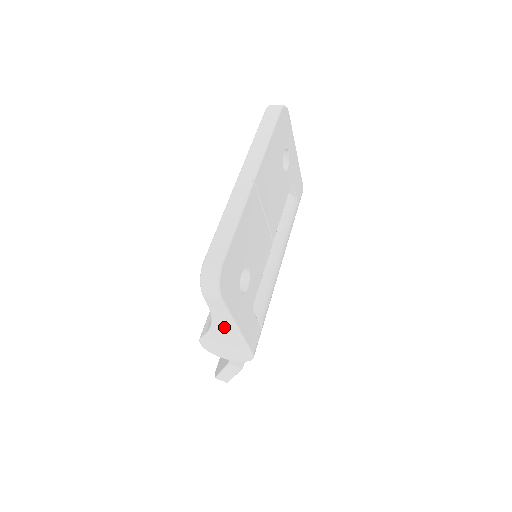
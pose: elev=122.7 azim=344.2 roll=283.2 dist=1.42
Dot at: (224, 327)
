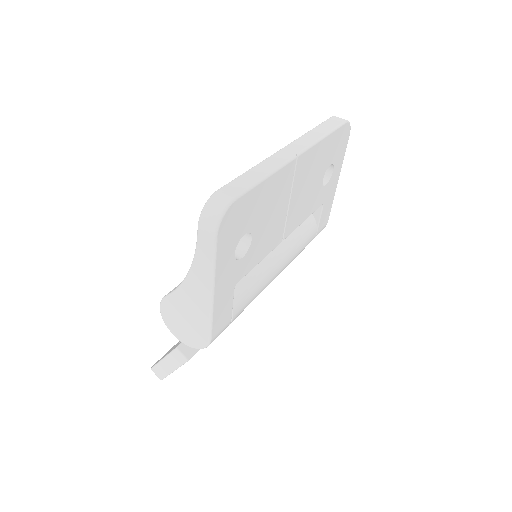
Dot at: (199, 283)
